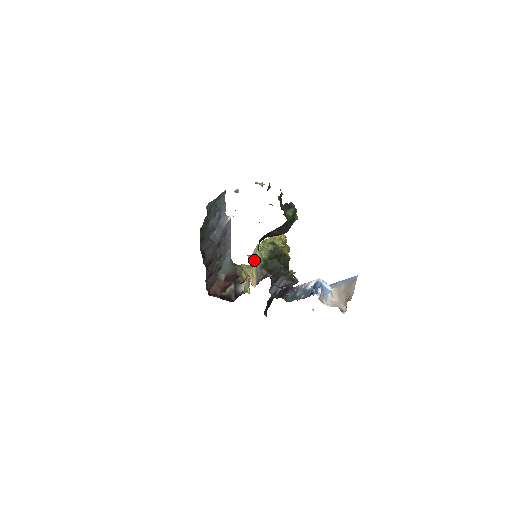
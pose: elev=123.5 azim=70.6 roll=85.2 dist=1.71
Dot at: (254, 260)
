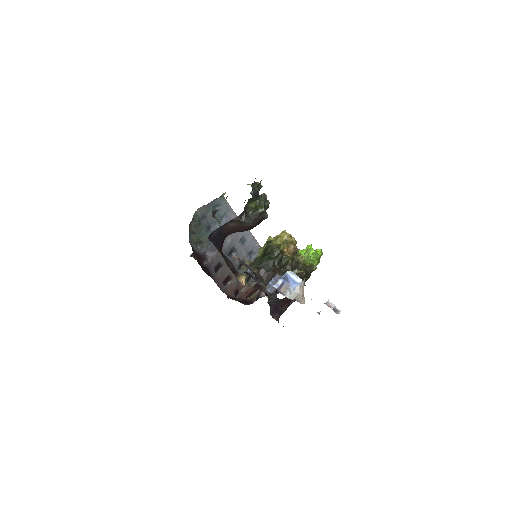
Dot at: occluded
